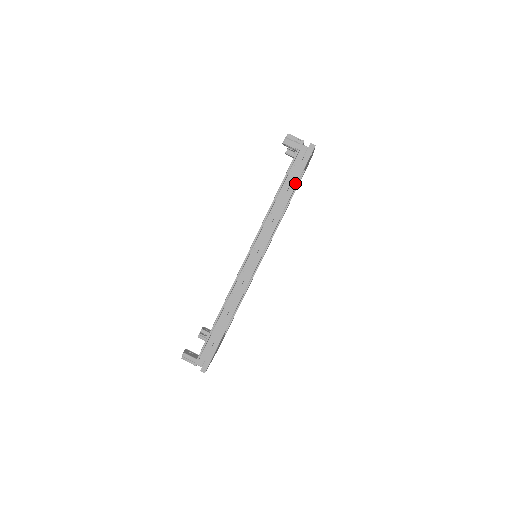
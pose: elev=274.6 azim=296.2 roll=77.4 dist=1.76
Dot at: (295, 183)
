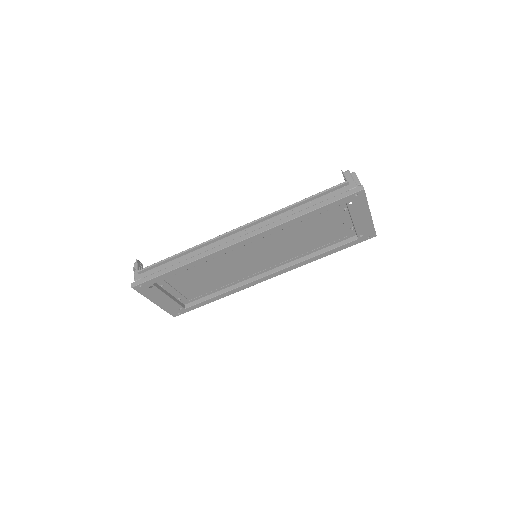
Dot at: (324, 204)
